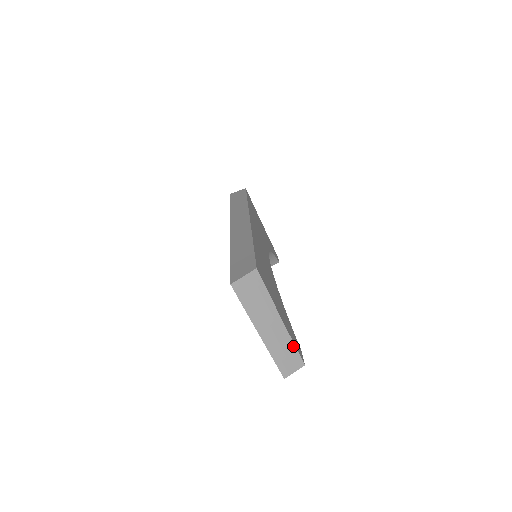
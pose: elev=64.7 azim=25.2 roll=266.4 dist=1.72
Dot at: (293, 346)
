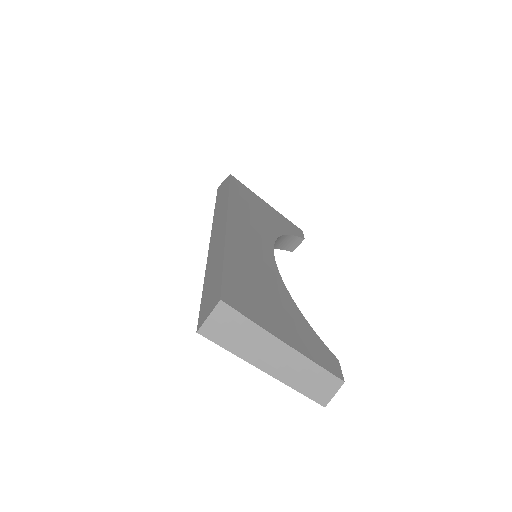
Dot at: (317, 367)
